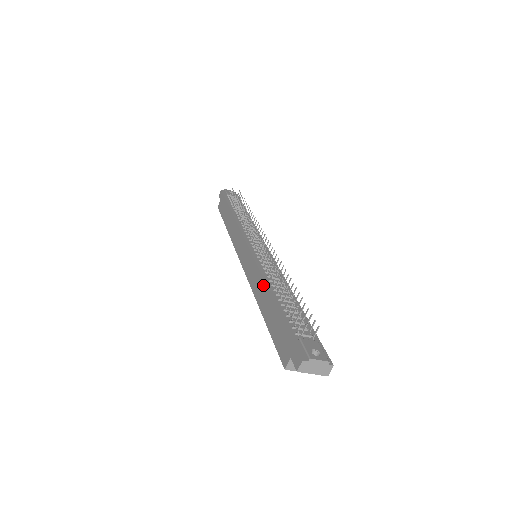
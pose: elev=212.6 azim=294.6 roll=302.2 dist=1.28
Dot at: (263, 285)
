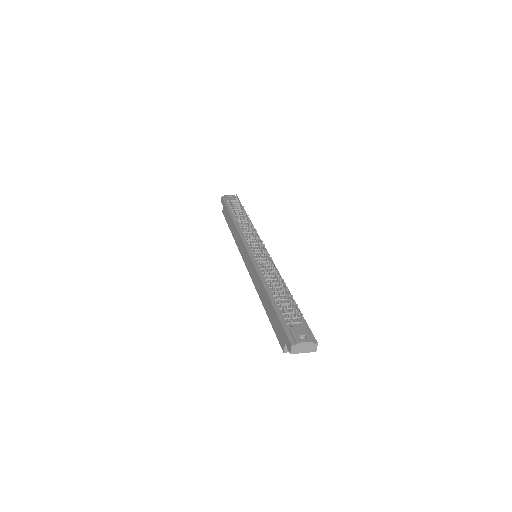
Dot at: (261, 285)
